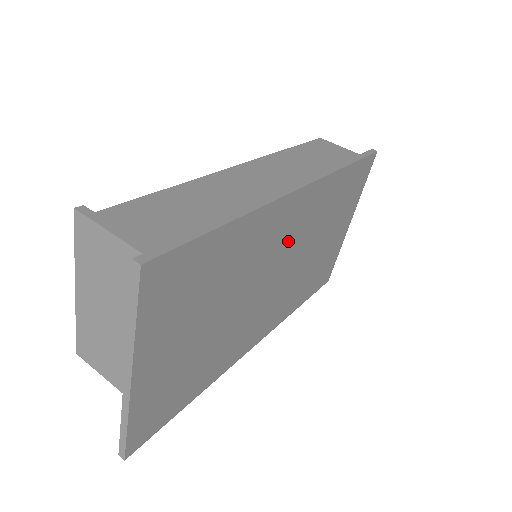
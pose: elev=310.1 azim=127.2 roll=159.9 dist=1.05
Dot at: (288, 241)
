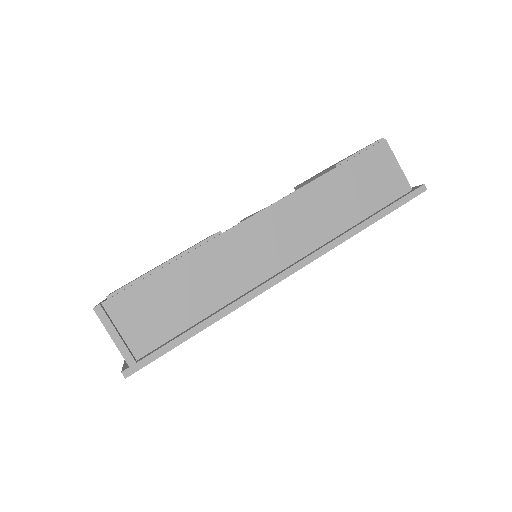
Dot at: occluded
